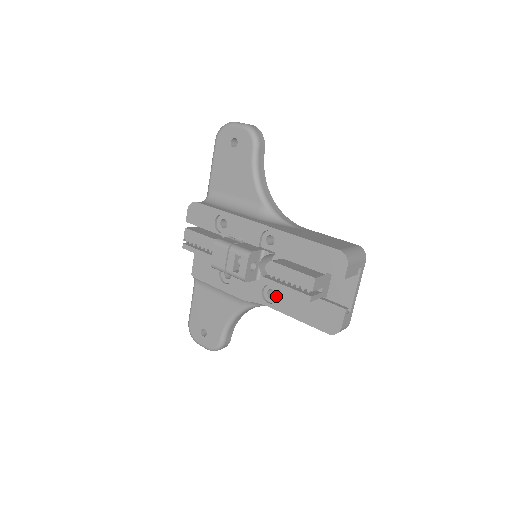
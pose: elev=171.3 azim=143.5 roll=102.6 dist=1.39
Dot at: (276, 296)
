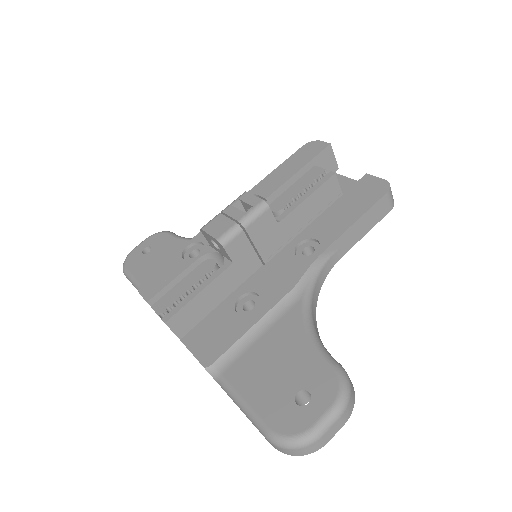
Dot at: (314, 245)
